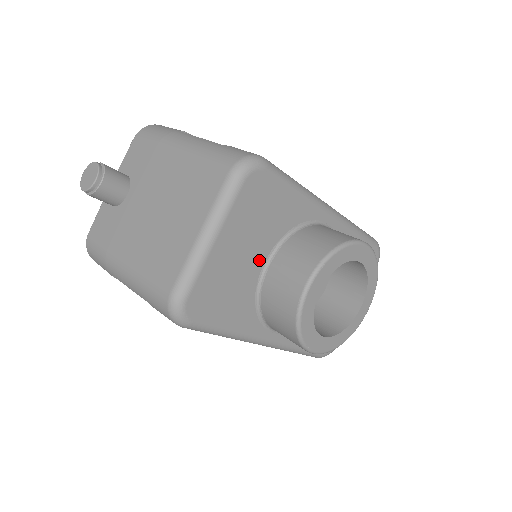
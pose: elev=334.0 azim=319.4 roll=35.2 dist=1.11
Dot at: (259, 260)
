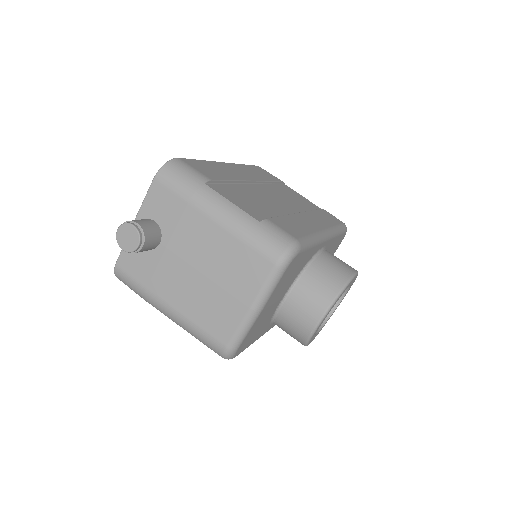
Dot at: (280, 299)
